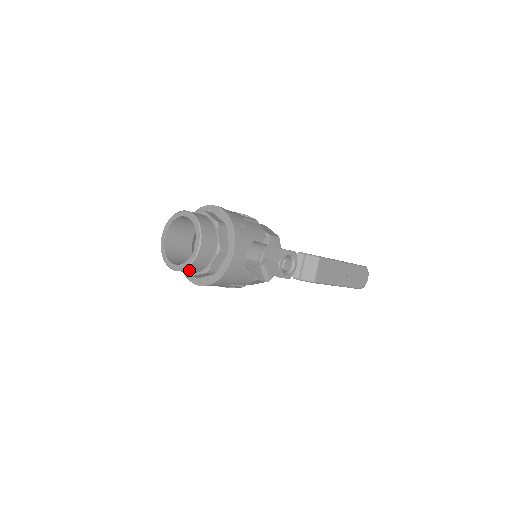
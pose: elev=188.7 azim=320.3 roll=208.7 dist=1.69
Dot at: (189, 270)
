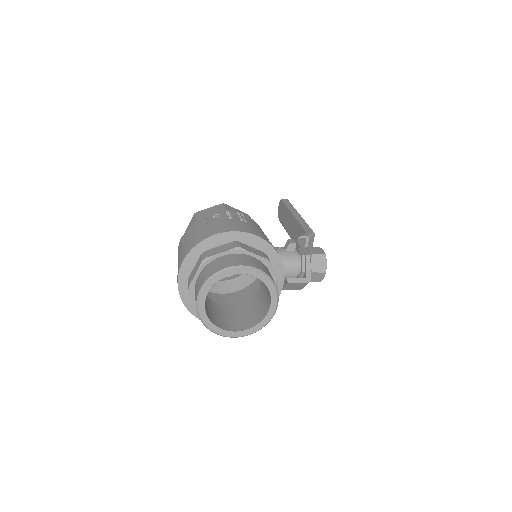
Dot at: occluded
